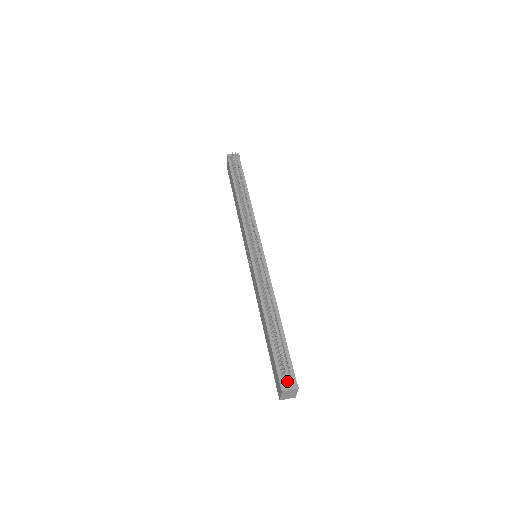
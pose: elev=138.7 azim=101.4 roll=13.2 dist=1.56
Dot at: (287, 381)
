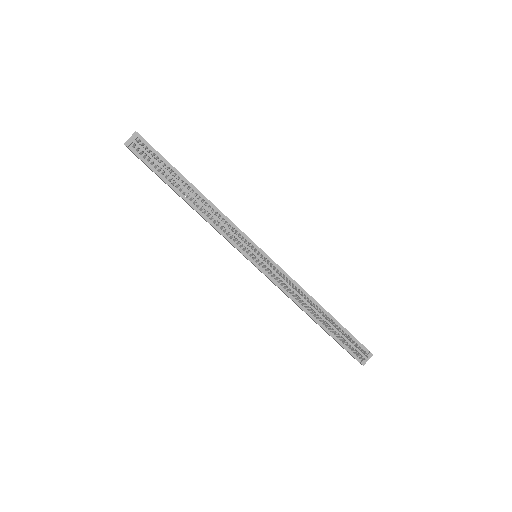
Dot at: (364, 359)
